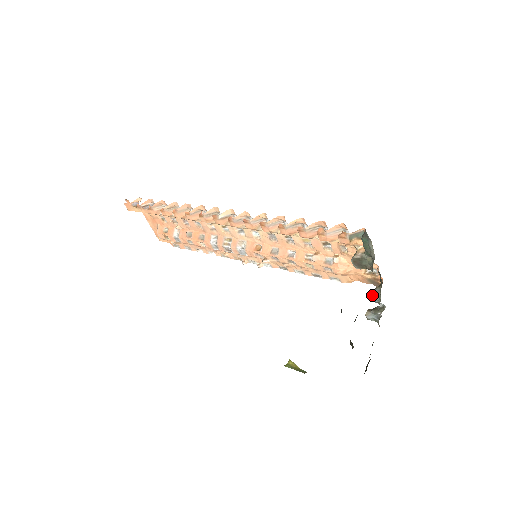
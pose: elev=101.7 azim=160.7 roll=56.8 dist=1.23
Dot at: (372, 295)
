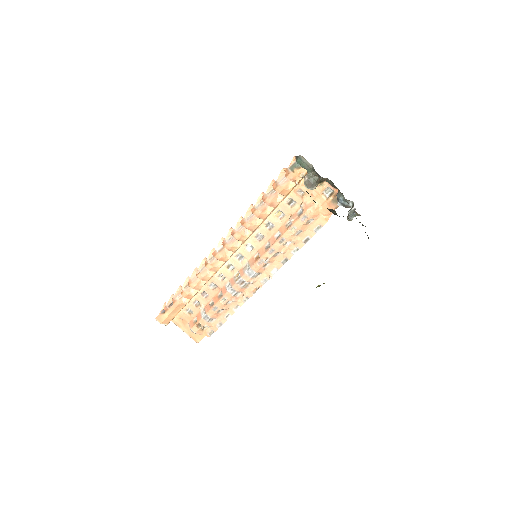
Dot at: (337, 200)
